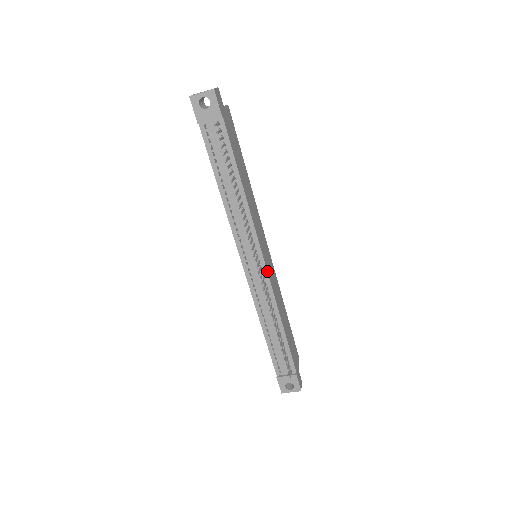
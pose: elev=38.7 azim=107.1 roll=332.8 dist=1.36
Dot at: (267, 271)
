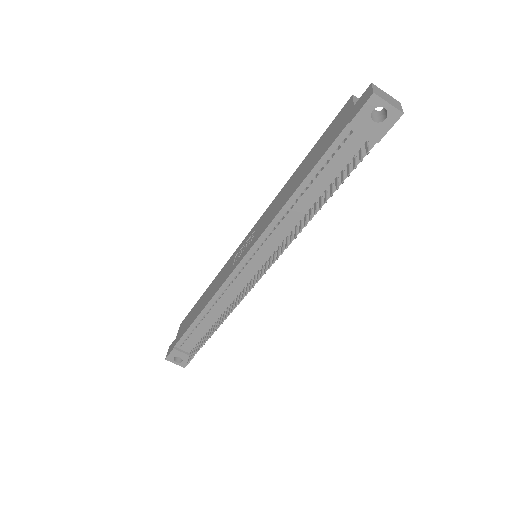
Dot at: occluded
